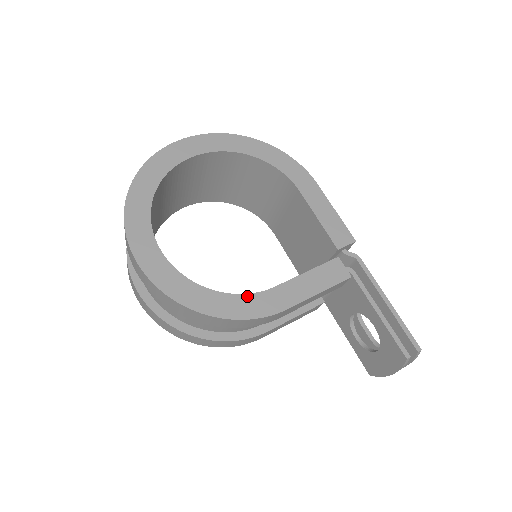
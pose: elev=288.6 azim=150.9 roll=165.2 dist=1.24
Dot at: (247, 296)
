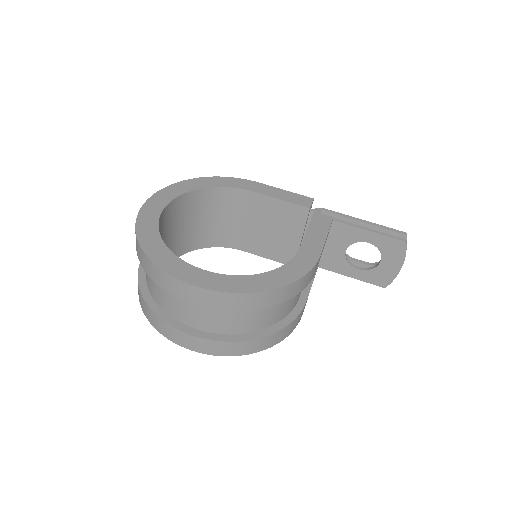
Dot at: (291, 262)
